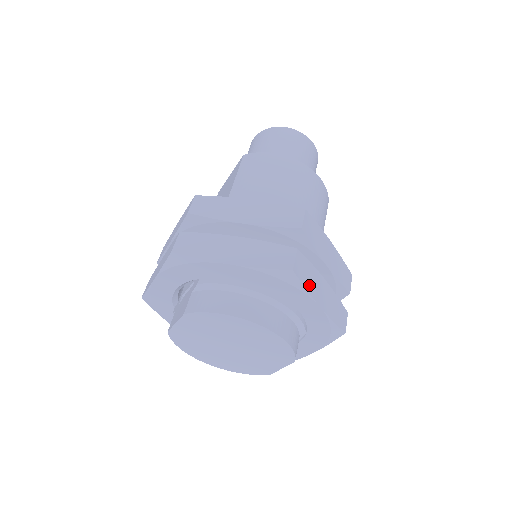
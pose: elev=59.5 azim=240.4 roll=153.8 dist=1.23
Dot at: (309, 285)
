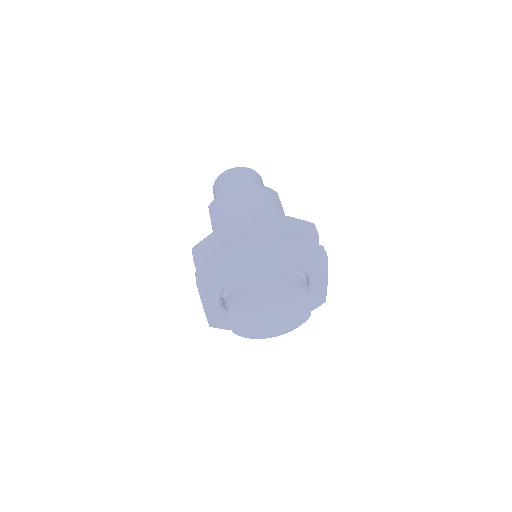
Dot at: (278, 247)
